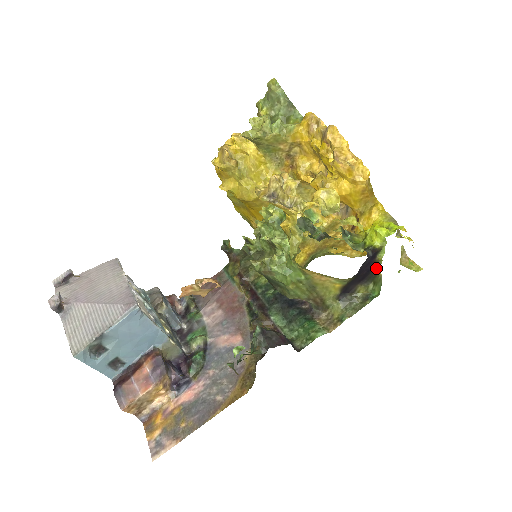
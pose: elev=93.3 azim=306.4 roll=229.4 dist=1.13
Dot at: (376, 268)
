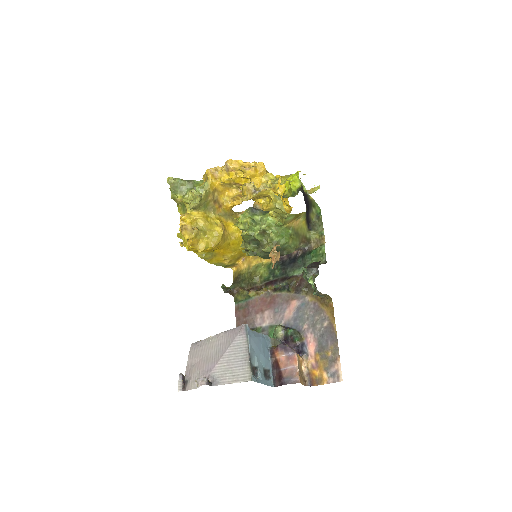
Dot at: (308, 198)
